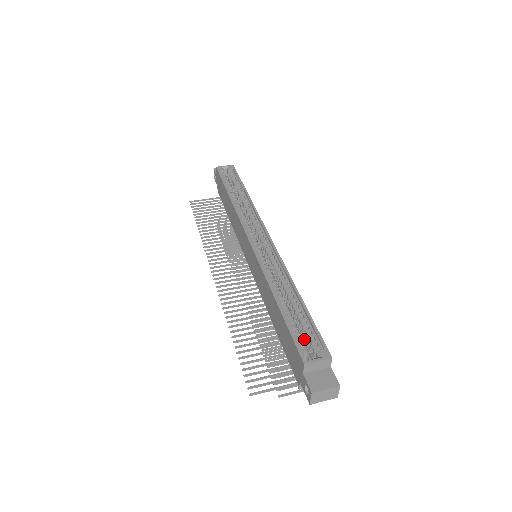
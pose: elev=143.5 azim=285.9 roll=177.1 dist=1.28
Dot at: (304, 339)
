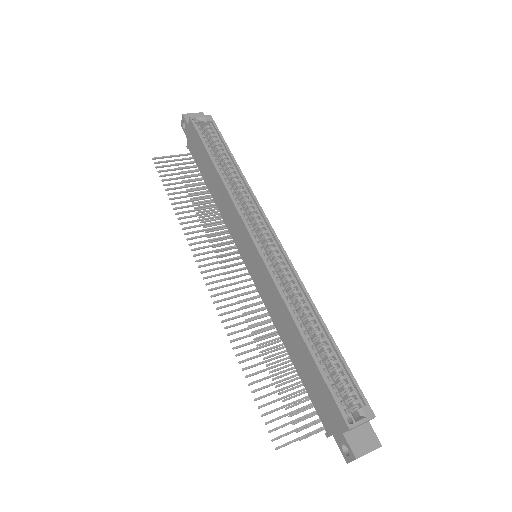
Dot at: (337, 386)
